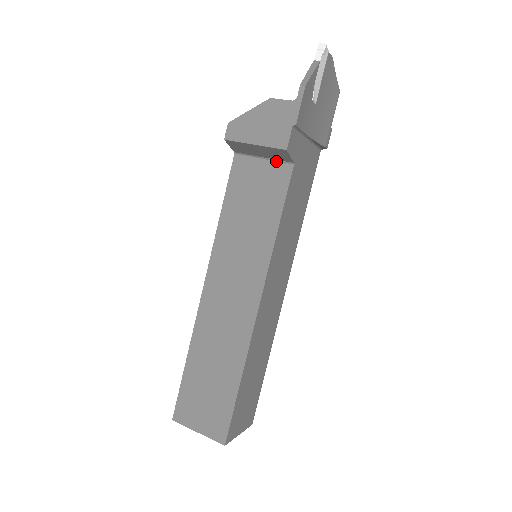
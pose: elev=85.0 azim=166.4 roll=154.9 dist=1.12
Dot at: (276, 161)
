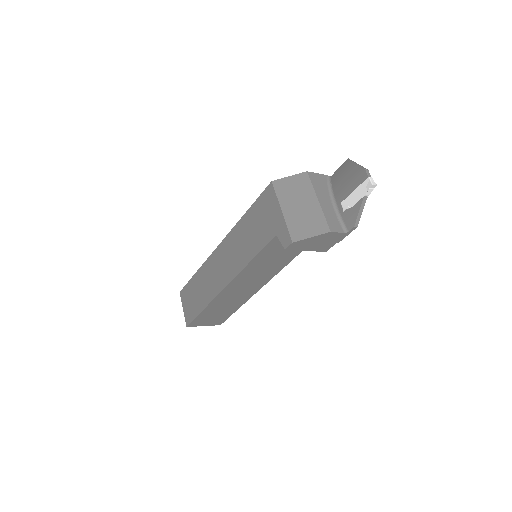
Dot at: occluded
